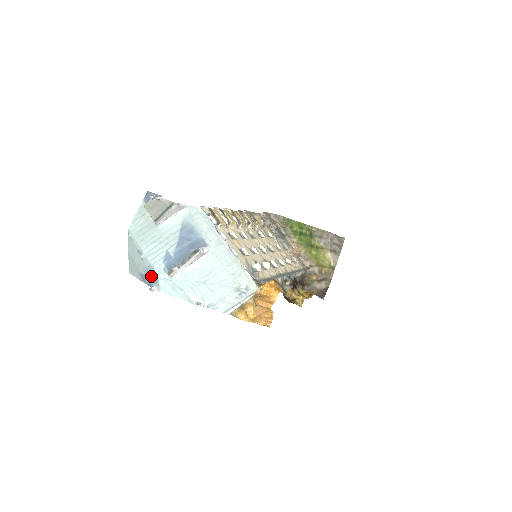
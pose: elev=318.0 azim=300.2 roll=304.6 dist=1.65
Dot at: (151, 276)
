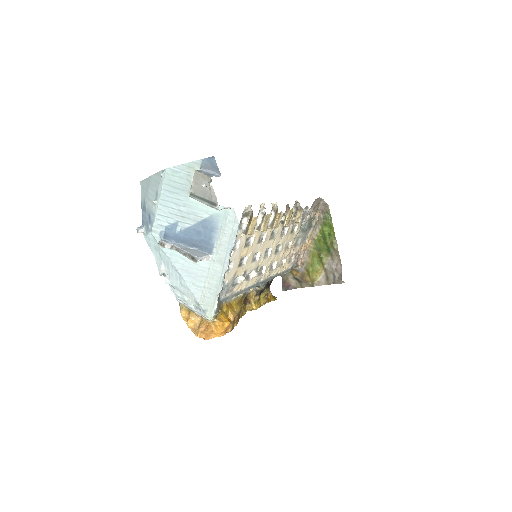
Dot at: (148, 221)
